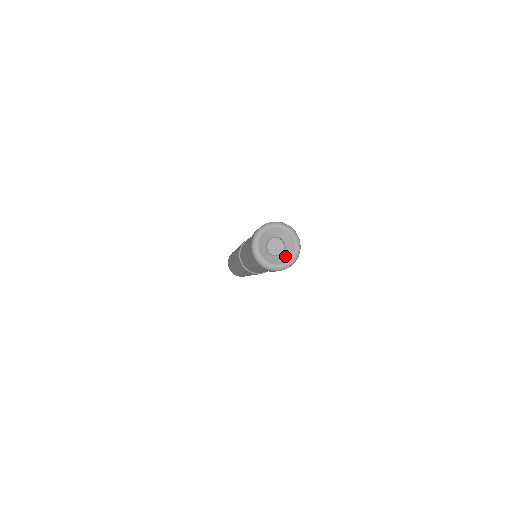
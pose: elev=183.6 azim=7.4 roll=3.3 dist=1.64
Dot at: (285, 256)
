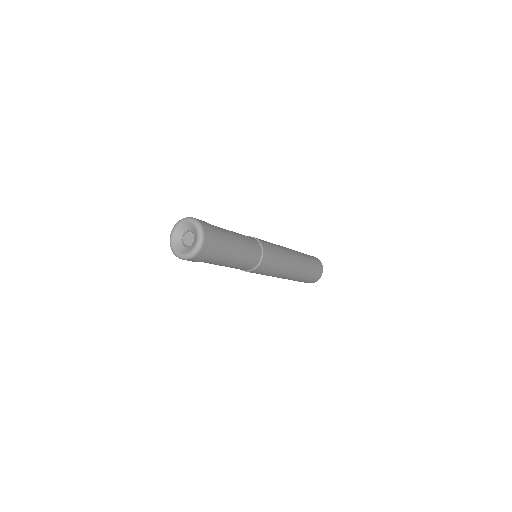
Dot at: (194, 243)
